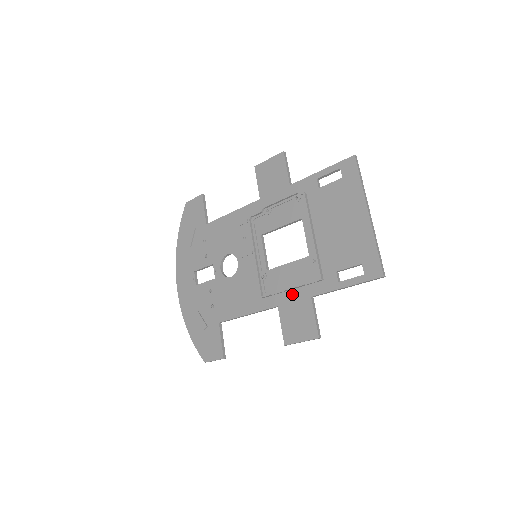
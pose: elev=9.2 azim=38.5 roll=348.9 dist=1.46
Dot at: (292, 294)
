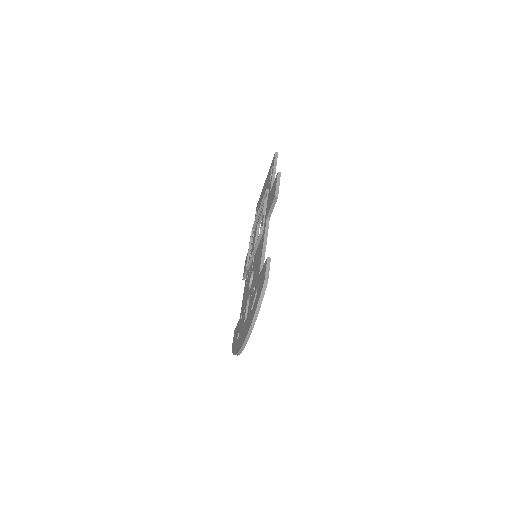
Dot at: occluded
